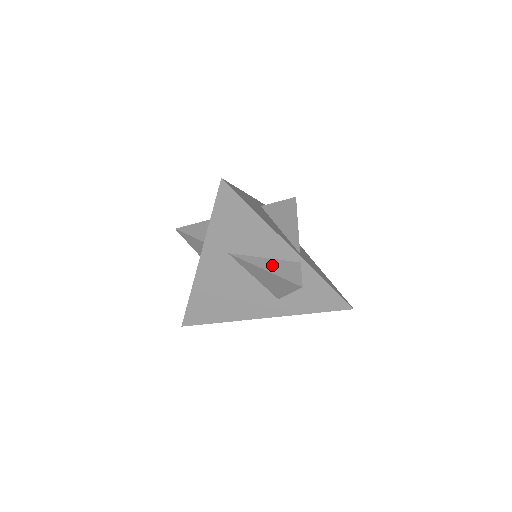
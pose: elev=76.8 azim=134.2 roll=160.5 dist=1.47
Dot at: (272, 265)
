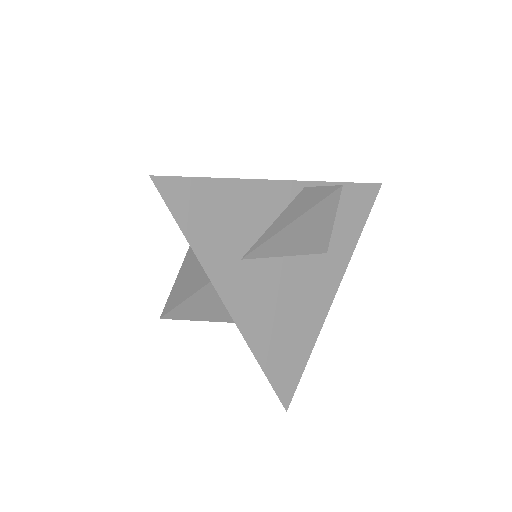
Dot at: (290, 214)
